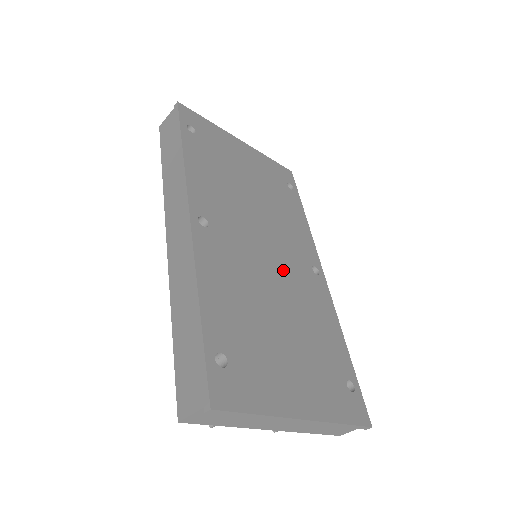
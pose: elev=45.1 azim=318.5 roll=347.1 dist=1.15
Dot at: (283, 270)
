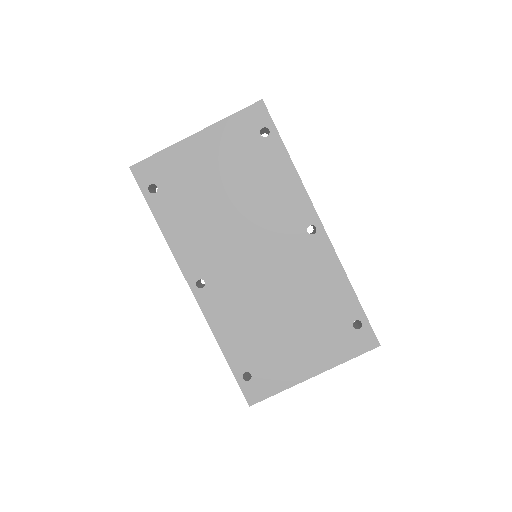
Dot at: (277, 264)
